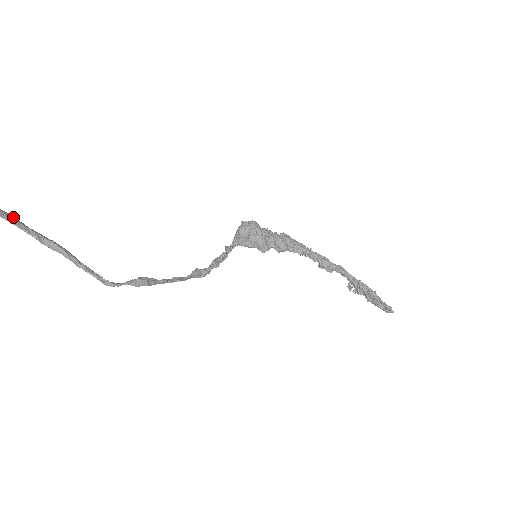
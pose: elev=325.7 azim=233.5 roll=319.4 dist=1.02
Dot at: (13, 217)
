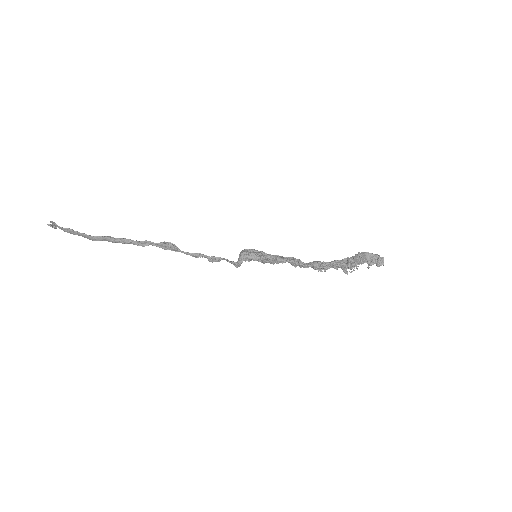
Dot at: (84, 235)
